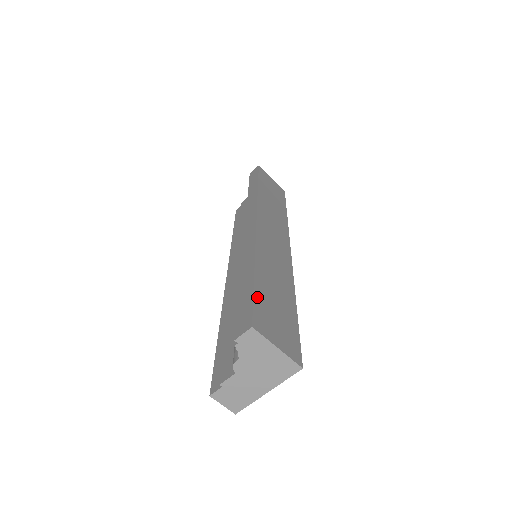
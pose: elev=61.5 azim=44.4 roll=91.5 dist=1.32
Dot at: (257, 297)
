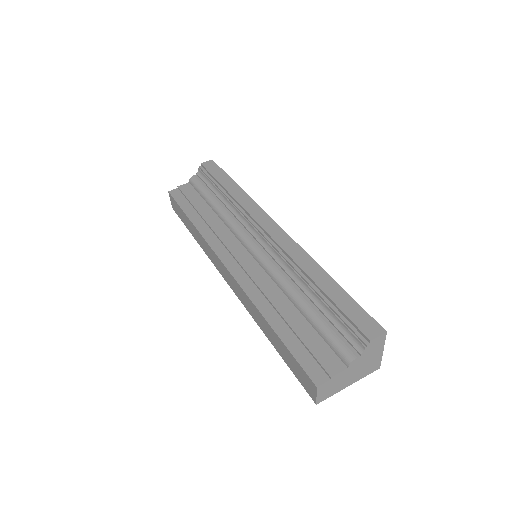
Dot at: (356, 305)
